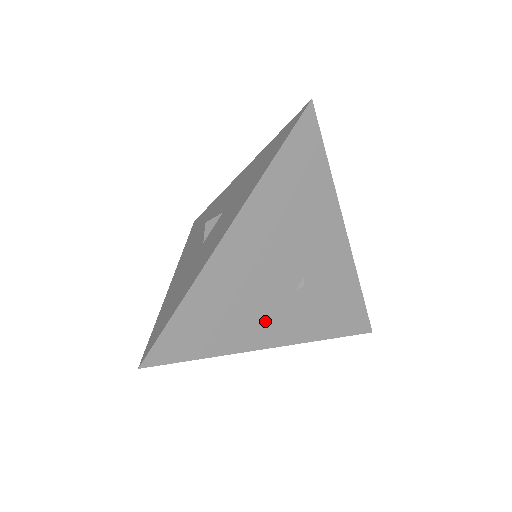
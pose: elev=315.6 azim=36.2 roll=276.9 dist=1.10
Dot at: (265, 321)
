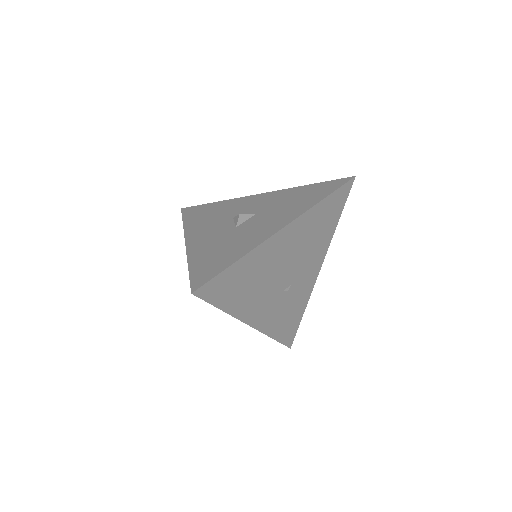
Dot at: (259, 303)
